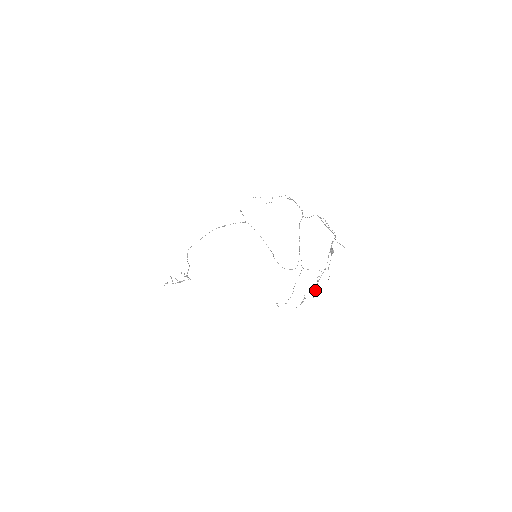
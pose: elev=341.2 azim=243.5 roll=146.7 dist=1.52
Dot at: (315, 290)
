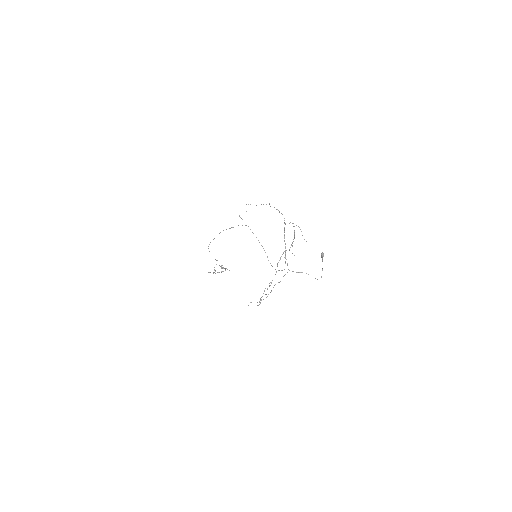
Dot at: occluded
